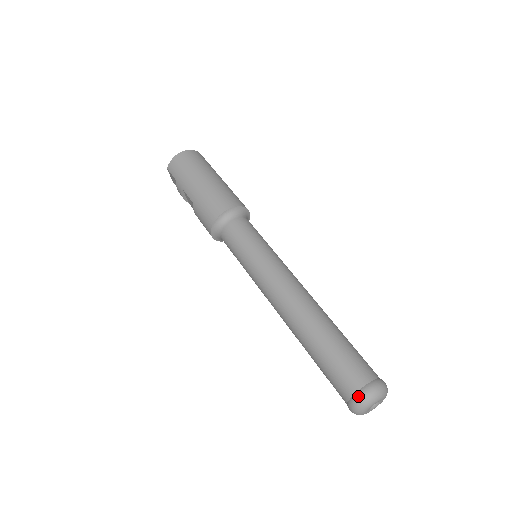
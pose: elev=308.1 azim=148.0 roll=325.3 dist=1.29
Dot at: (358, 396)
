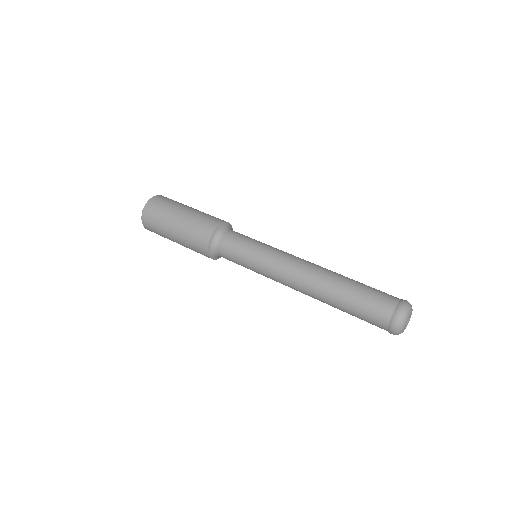
Dot at: (390, 330)
